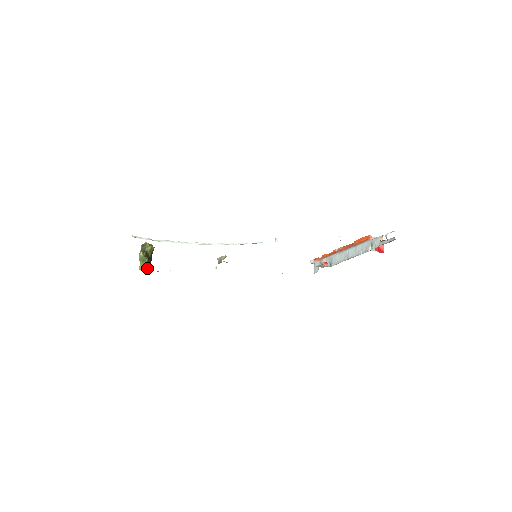
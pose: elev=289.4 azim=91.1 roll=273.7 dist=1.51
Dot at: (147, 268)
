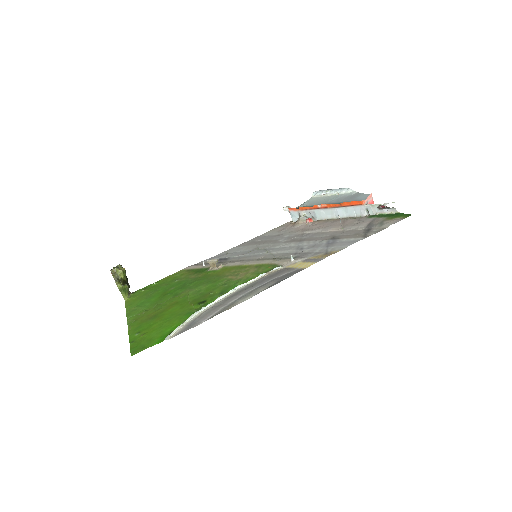
Dot at: (128, 291)
